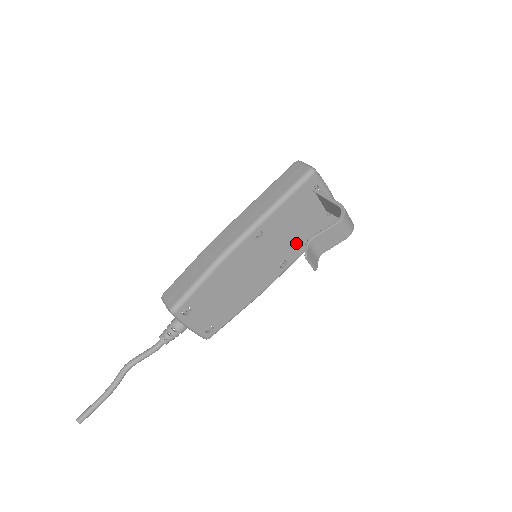
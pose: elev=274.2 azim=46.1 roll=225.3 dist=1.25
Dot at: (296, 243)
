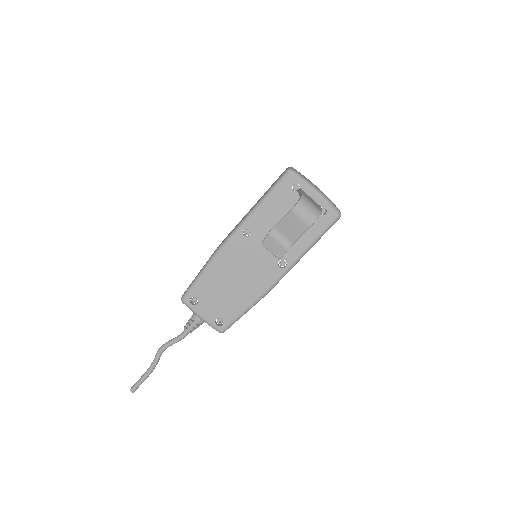
Dot at: occluded
